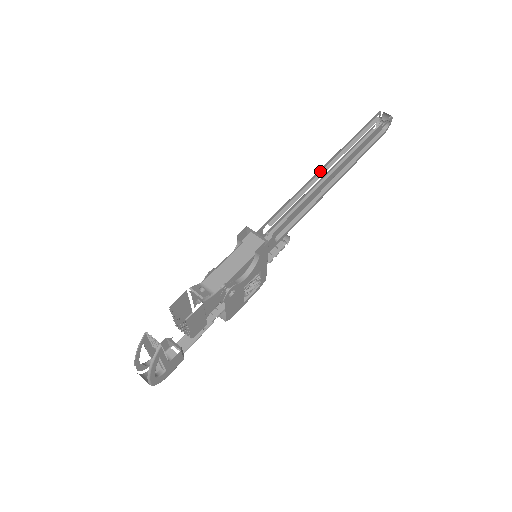
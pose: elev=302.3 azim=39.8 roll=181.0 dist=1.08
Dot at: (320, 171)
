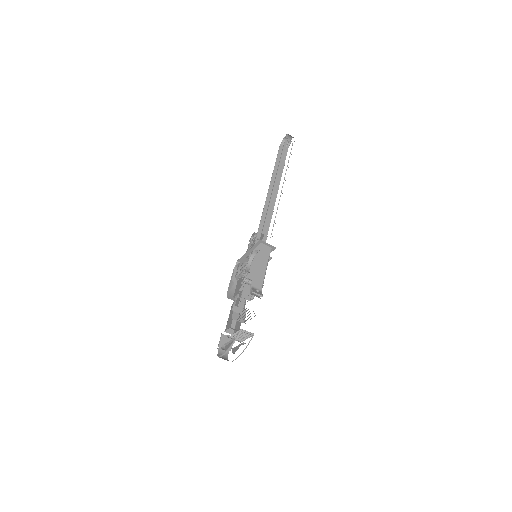
Dot at: (273, 187)
